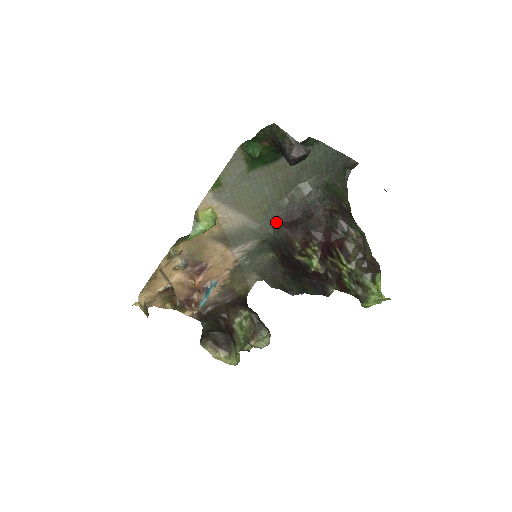
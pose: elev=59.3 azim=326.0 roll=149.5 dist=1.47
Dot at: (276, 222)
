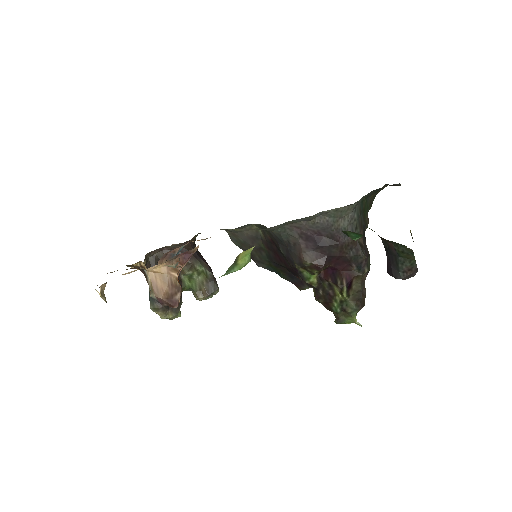
Dot at: (292, 226)
